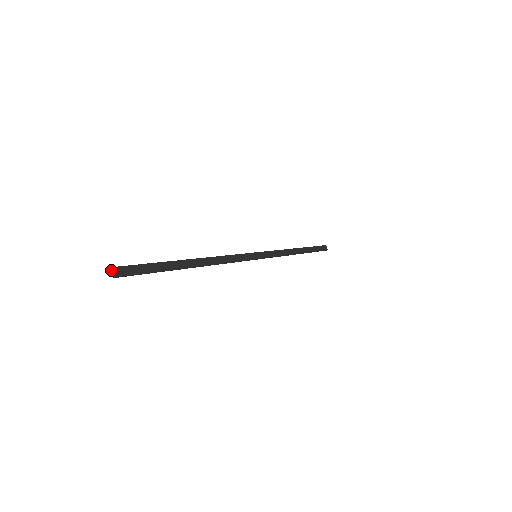
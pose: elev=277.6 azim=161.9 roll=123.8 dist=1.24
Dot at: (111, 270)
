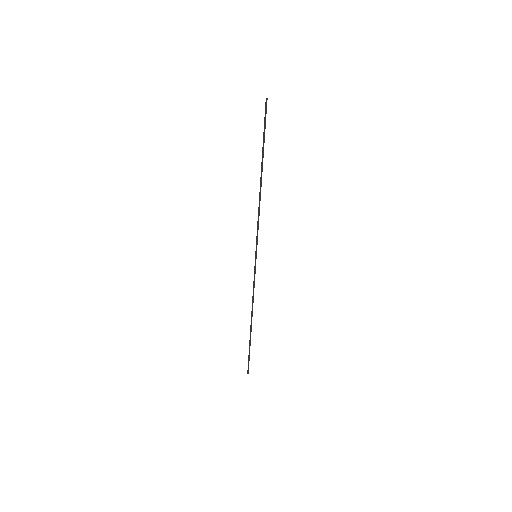
Dot at: (266, 98)
